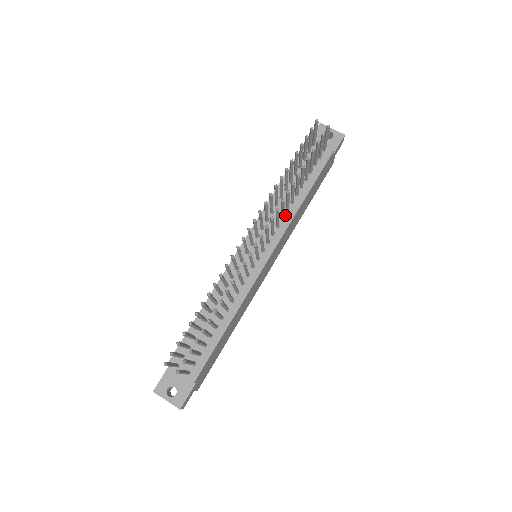
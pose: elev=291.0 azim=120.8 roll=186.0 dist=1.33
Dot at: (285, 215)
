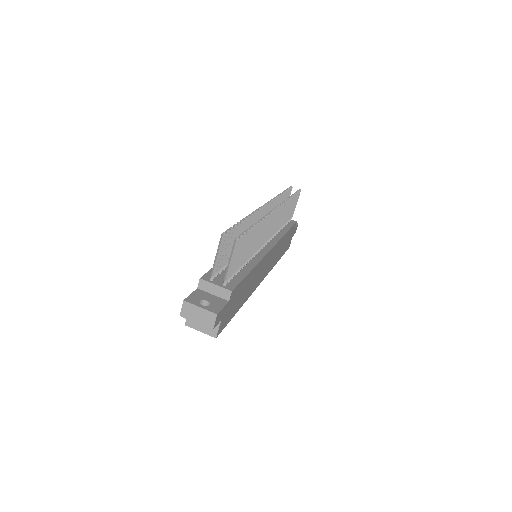
Dot at: (276, 235)
